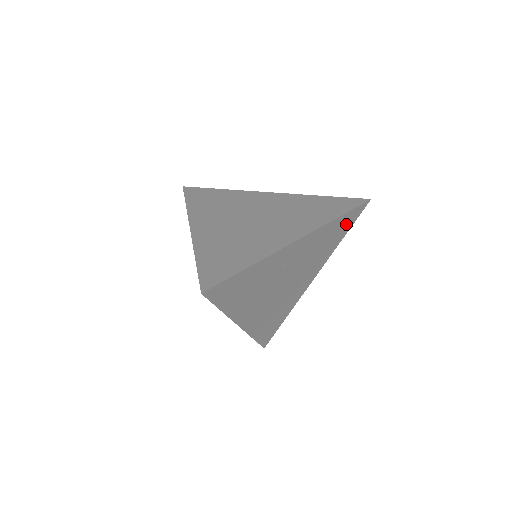
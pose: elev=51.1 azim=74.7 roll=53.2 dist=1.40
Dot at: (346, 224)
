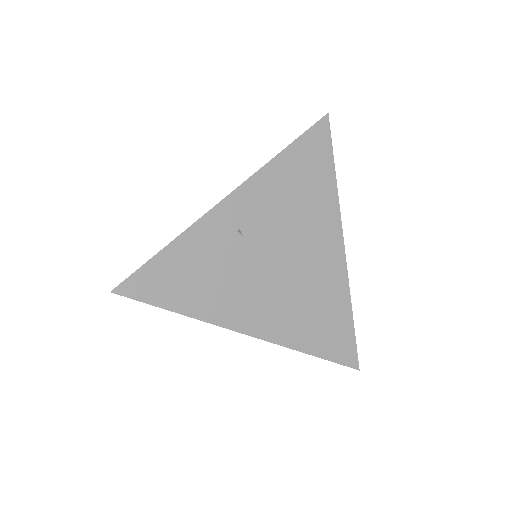
Dot at: (315, 156)
